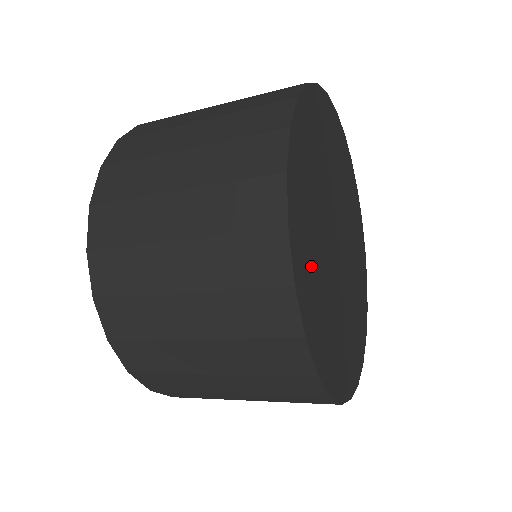
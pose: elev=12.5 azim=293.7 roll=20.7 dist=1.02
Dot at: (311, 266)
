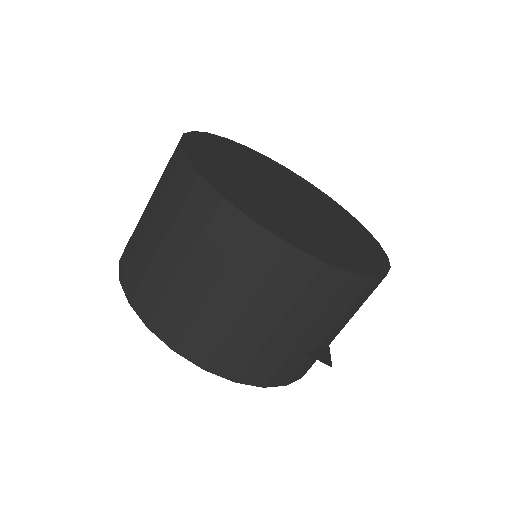
Dot at: (229, 181)
